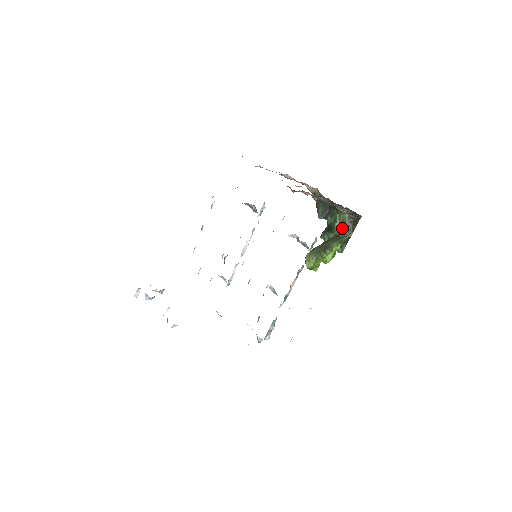
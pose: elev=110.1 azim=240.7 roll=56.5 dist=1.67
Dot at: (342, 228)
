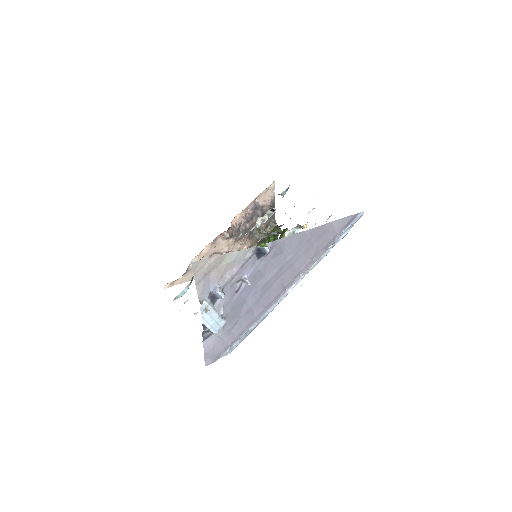
Dot at: occluded
